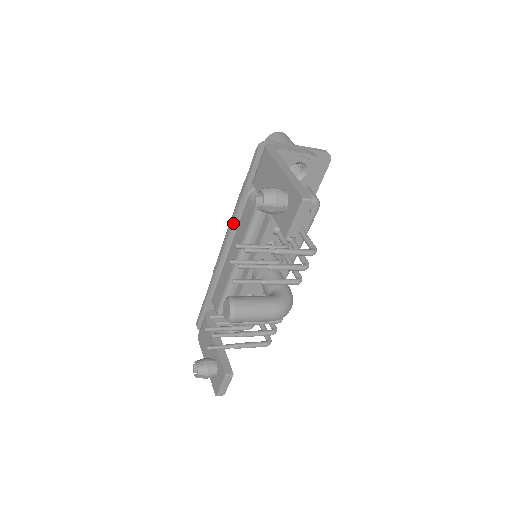
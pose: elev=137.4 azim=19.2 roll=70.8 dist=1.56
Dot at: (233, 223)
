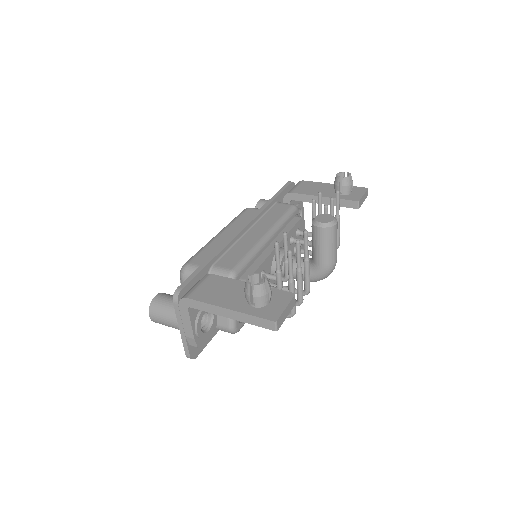
Dot at: (262, 211)
